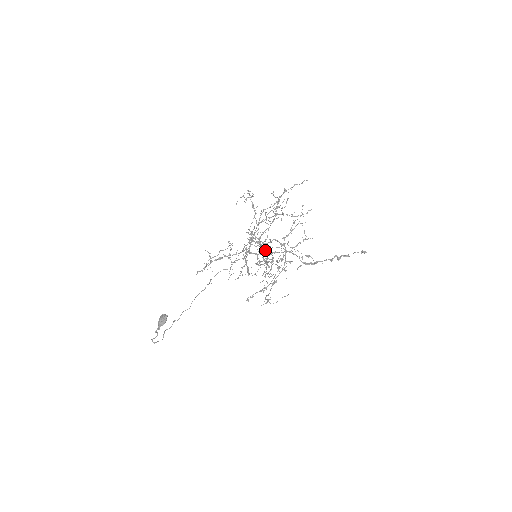
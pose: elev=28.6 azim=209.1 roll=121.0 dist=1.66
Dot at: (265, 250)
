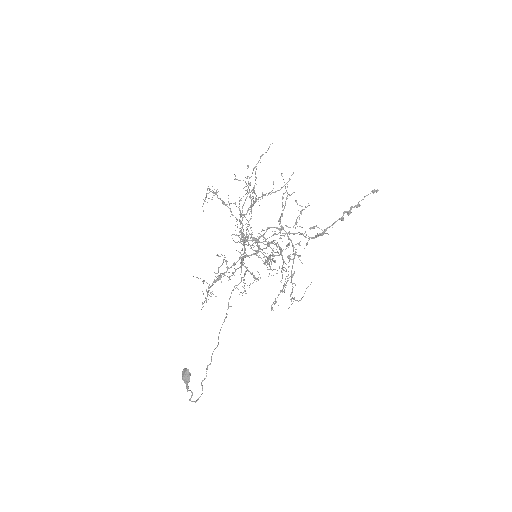
Dot at: occluded
